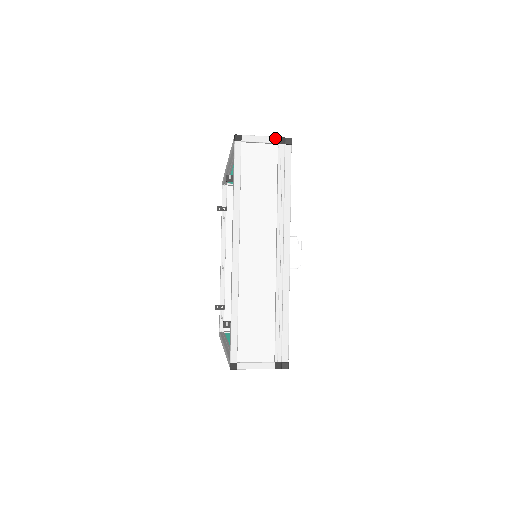
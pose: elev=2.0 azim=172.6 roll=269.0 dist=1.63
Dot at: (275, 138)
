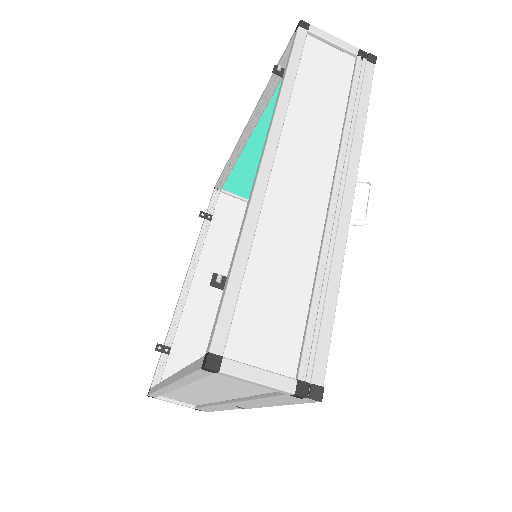
Dot at: (354, 47)
